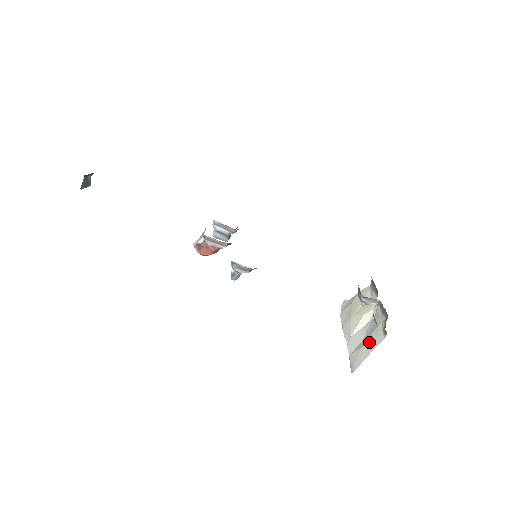
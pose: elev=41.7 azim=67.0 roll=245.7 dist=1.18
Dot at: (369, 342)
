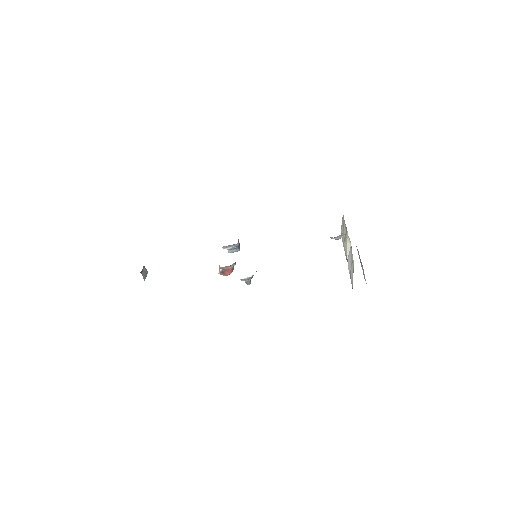
Dot at: (351, 265)
